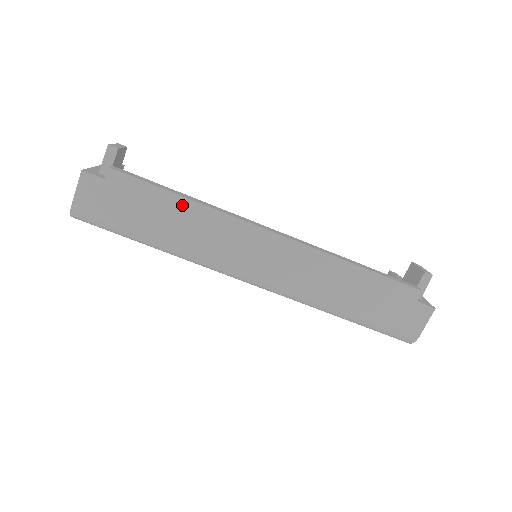
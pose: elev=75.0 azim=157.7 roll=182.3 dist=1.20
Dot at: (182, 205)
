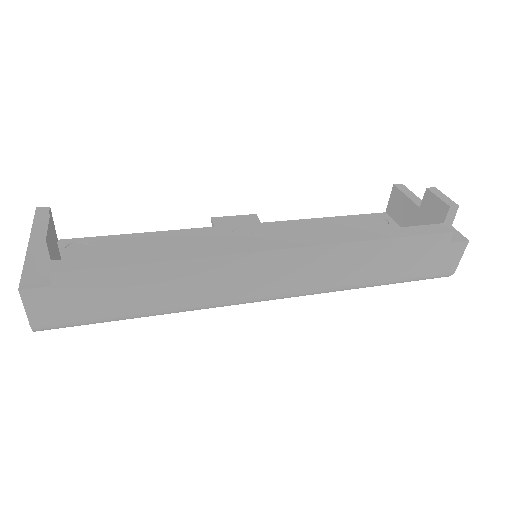
Dot at: (160, 270)
